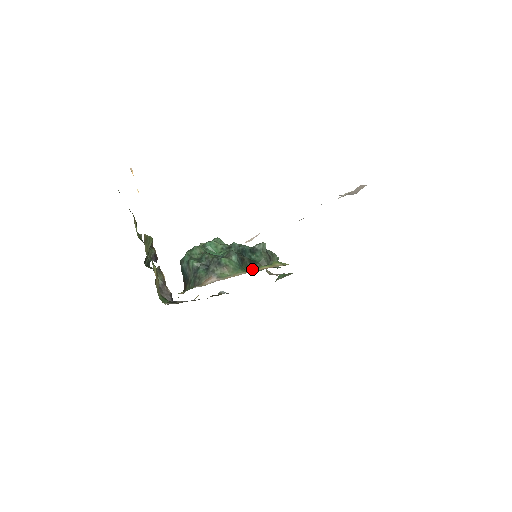
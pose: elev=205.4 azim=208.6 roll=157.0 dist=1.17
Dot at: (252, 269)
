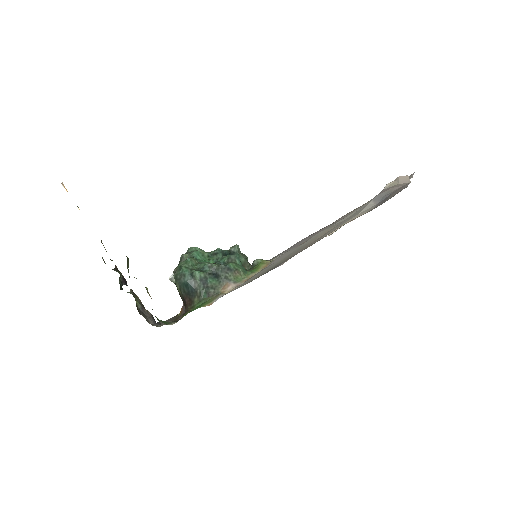
Dot at: (256, 269)
